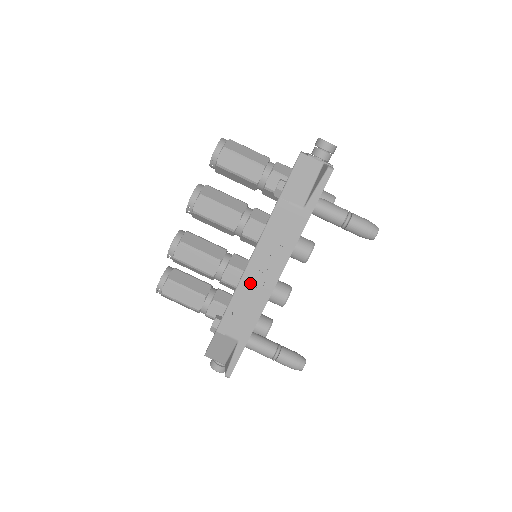
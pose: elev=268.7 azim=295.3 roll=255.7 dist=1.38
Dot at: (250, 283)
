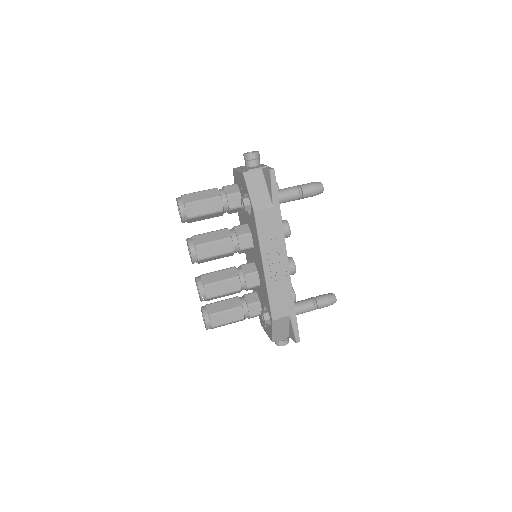
Dot at: (272, 275)
